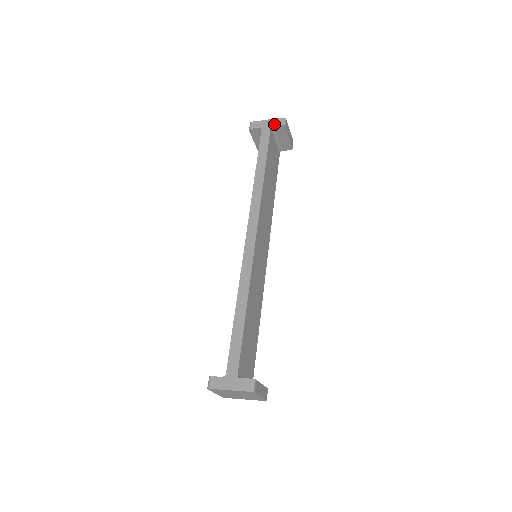
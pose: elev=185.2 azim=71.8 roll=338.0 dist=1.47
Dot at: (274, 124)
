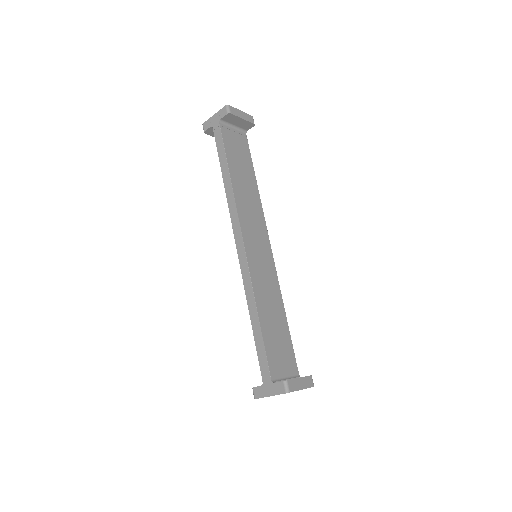
Dot at: (220, 117)
